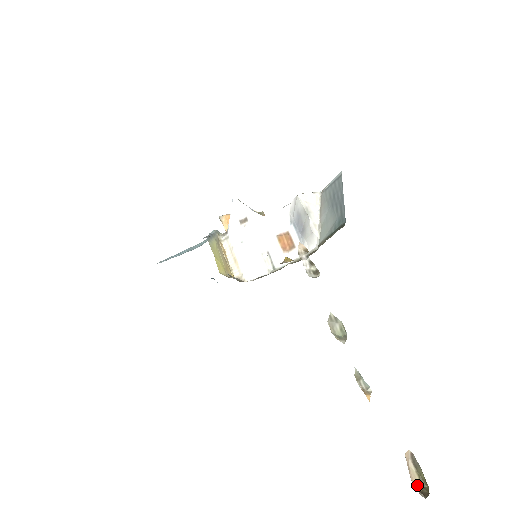
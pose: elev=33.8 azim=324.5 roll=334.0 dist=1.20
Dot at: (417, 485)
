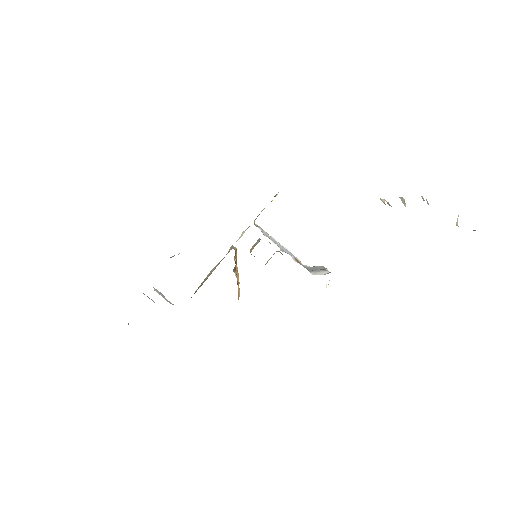
Dot at: occluded
